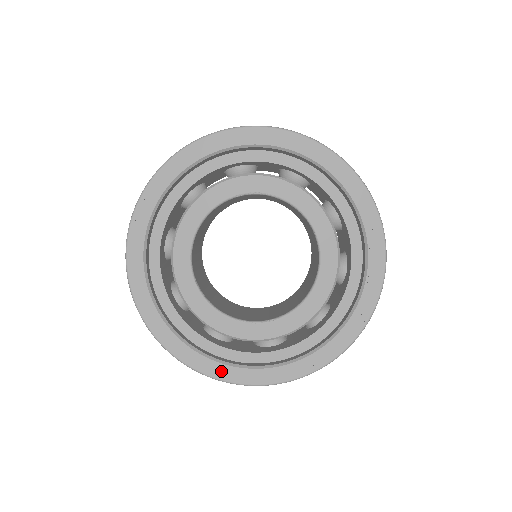
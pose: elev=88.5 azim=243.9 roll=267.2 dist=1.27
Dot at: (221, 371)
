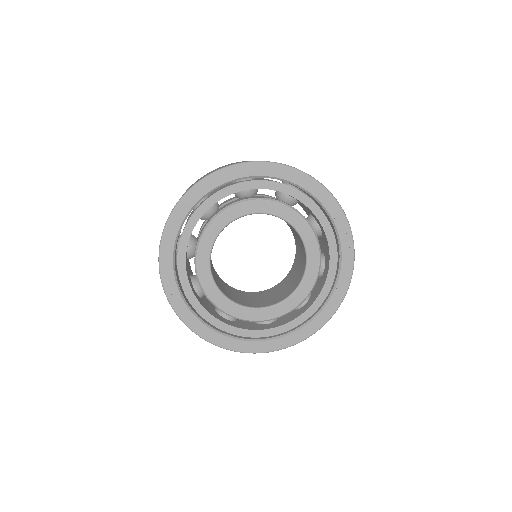
Dot at: (285, 342)
